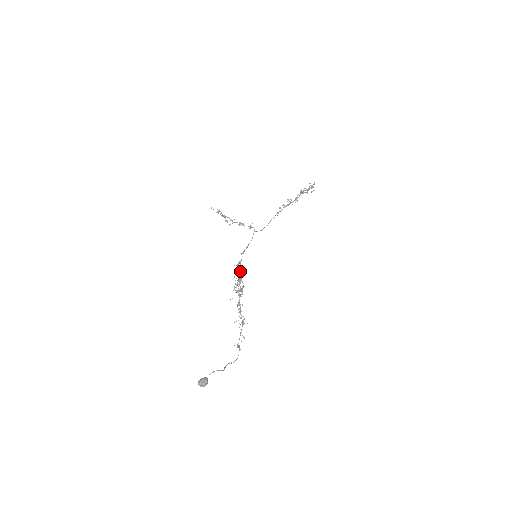
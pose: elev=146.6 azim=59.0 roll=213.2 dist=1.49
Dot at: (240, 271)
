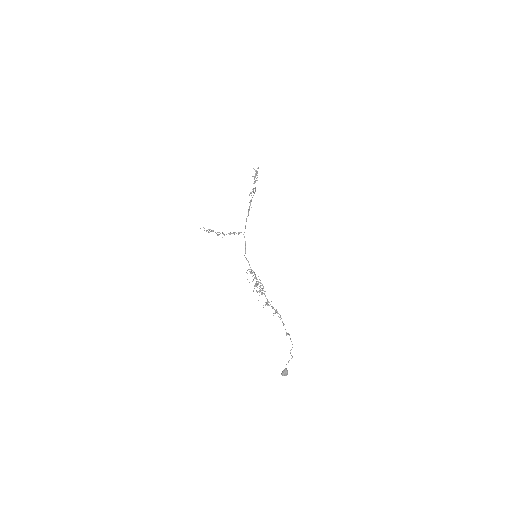
Dot at: occluded
